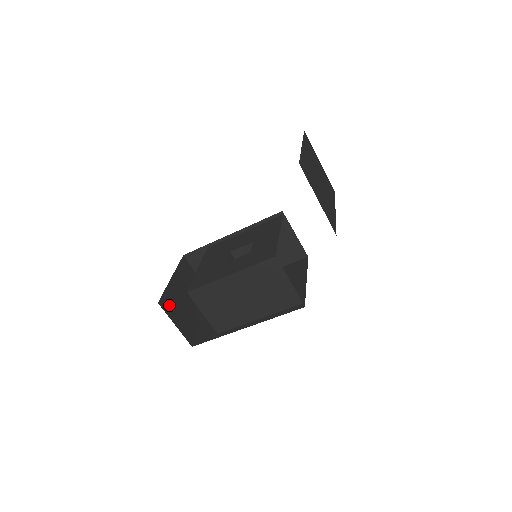
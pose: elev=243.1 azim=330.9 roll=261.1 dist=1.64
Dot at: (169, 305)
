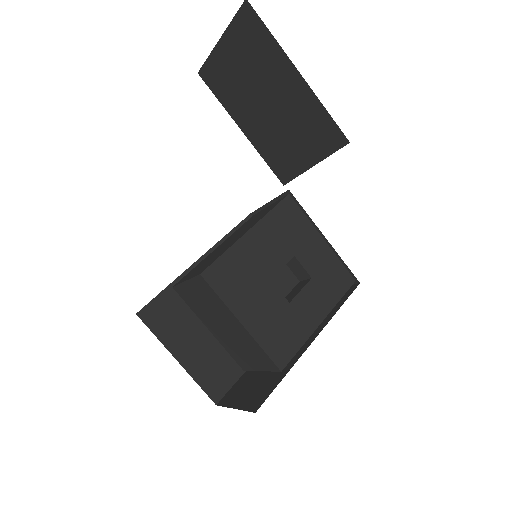
Dot at: occluded
